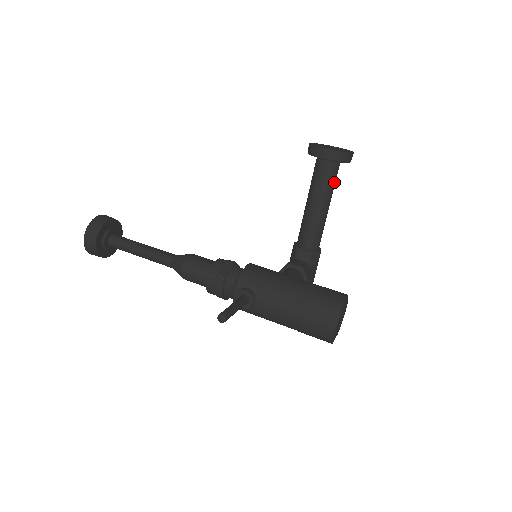
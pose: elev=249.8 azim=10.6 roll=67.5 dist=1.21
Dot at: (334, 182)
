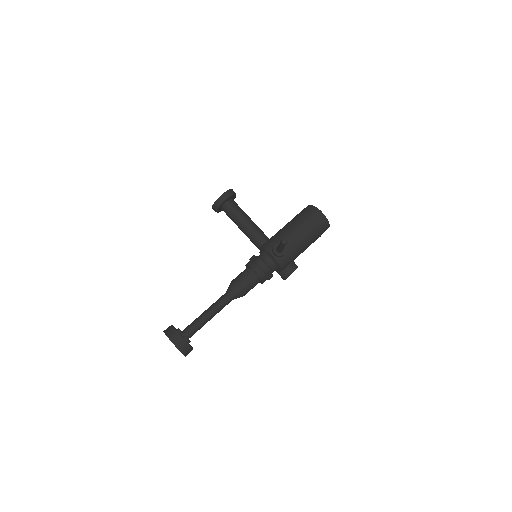
Dot at: occluded
